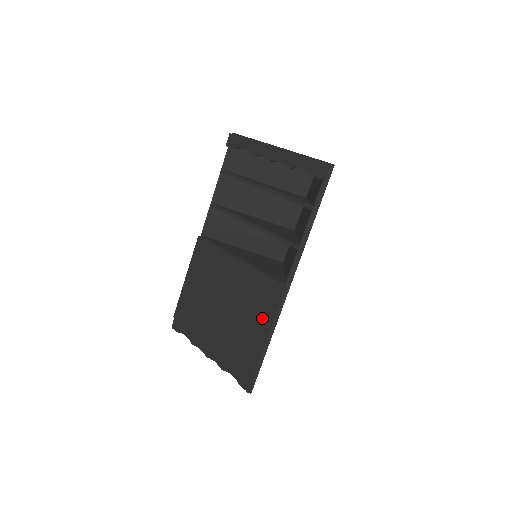
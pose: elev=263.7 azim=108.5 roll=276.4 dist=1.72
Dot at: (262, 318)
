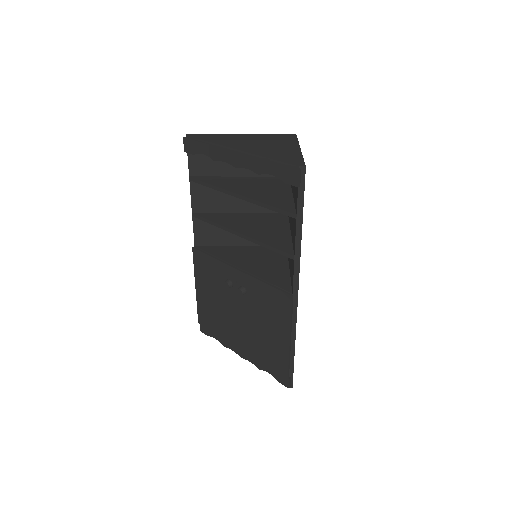
Dot at: (280, 326)
